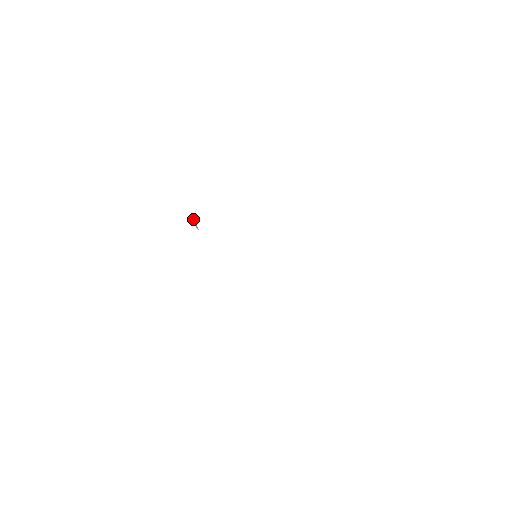
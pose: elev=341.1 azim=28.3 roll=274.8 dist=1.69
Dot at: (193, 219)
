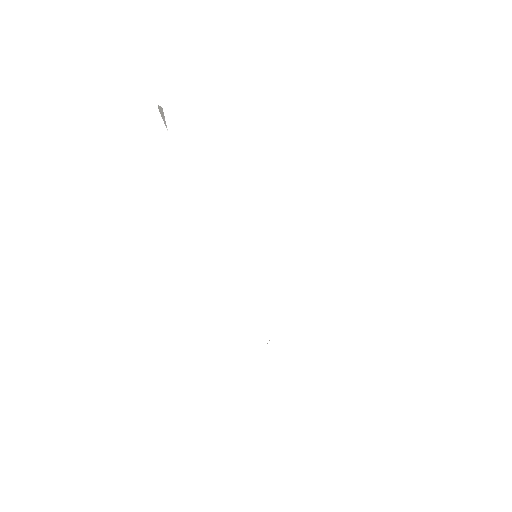
Dot at: (162, 109)
